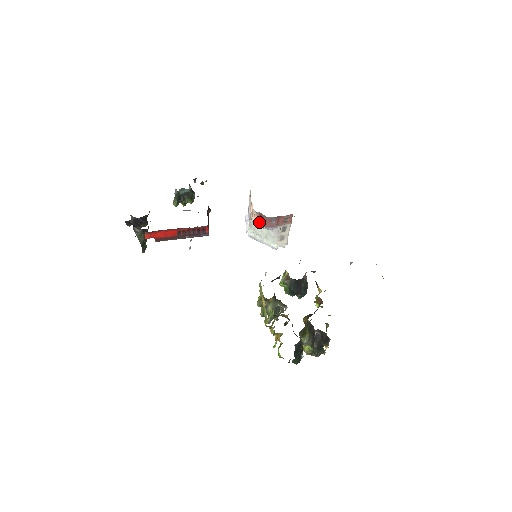
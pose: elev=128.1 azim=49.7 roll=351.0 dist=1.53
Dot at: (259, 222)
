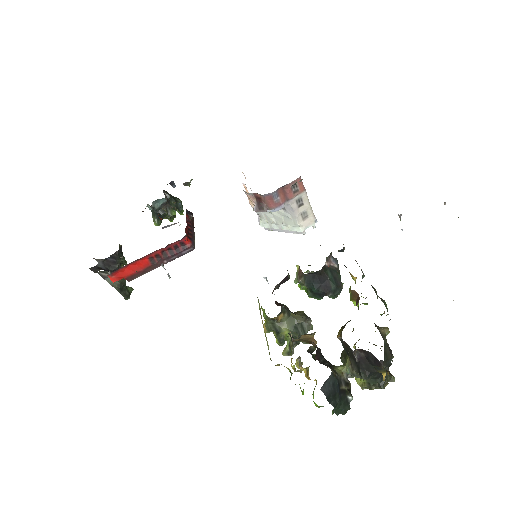
Dot at: (258, 206)
